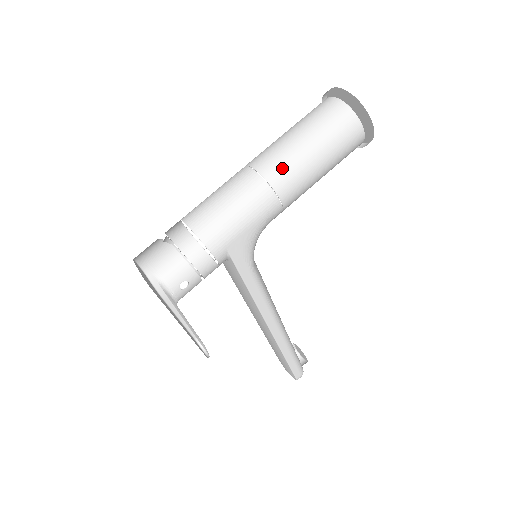
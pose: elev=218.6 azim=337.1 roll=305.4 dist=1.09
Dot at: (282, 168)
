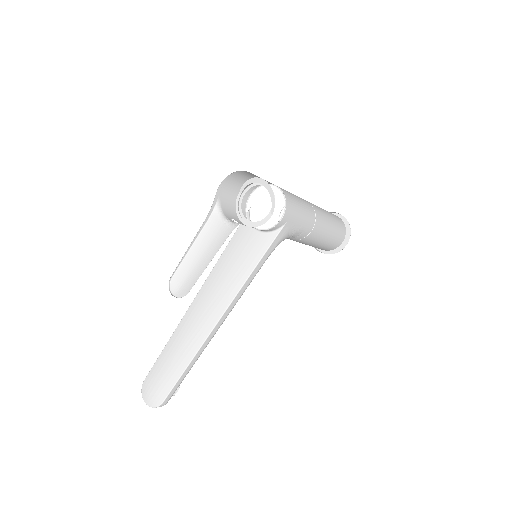
Dot at: (321, 215)
